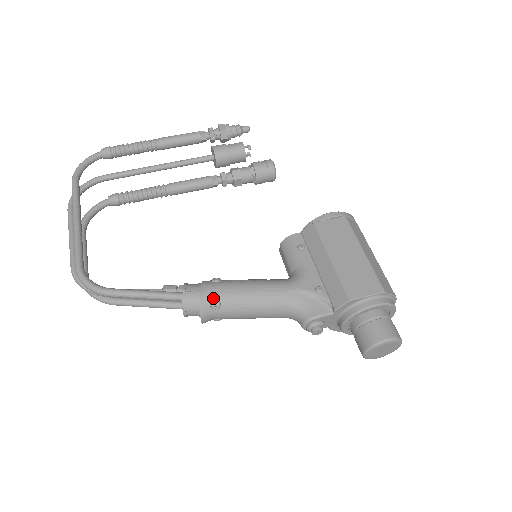
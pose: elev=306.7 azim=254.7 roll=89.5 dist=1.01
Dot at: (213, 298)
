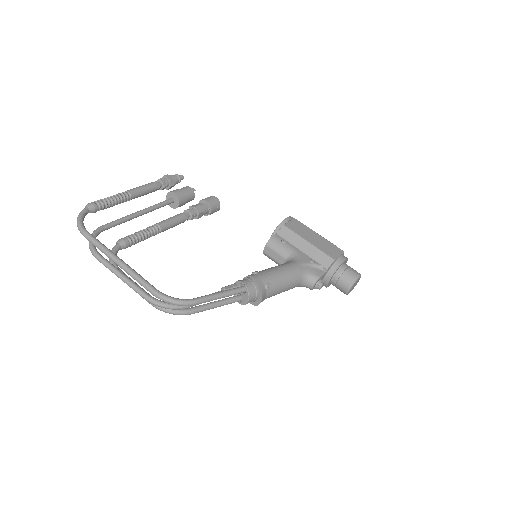
Dot at: (265, 282)
